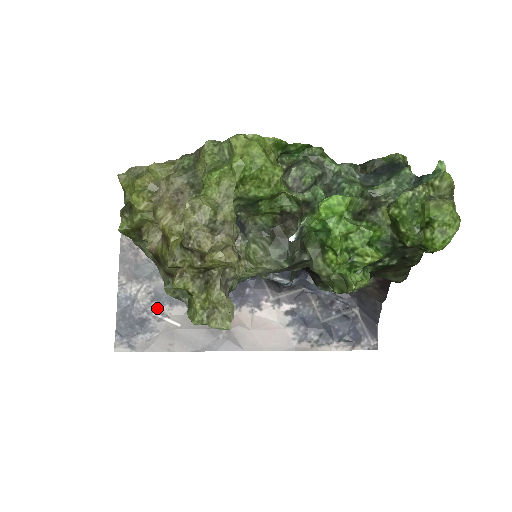
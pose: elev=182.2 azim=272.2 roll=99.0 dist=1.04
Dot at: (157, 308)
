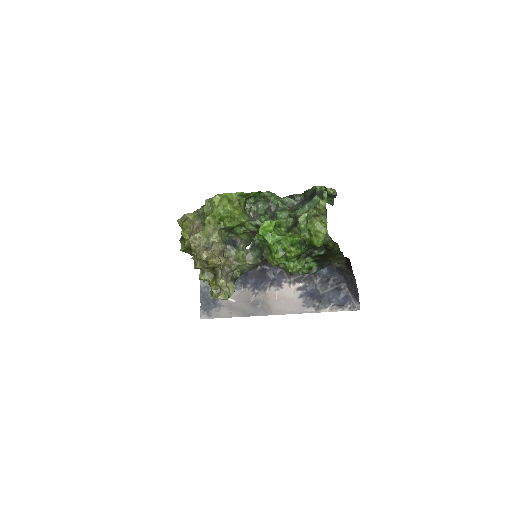
Dot at: occluded
